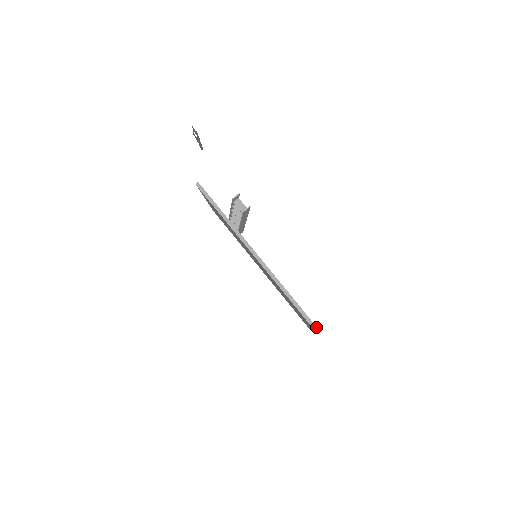
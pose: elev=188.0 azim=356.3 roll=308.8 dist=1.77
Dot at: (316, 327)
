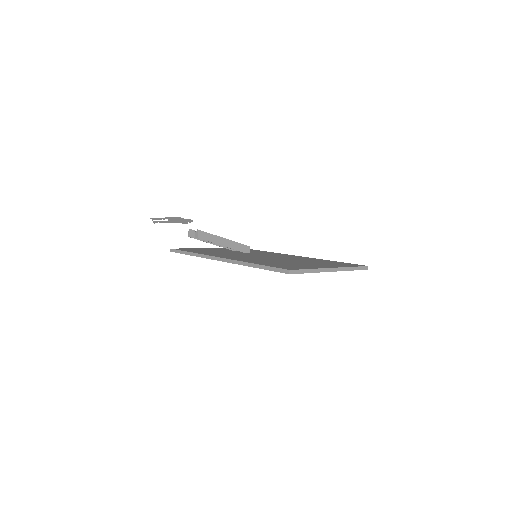
Dot at: (285, 270)
